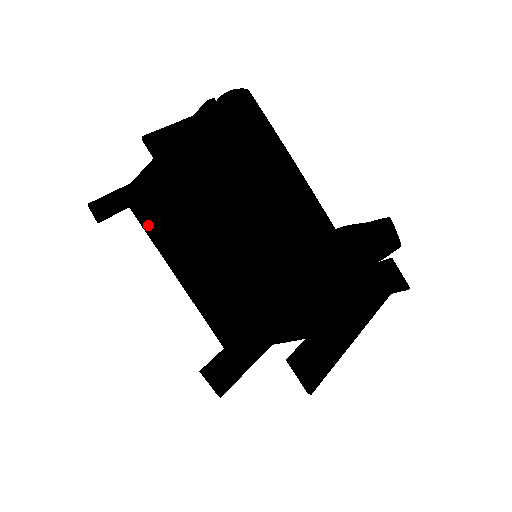
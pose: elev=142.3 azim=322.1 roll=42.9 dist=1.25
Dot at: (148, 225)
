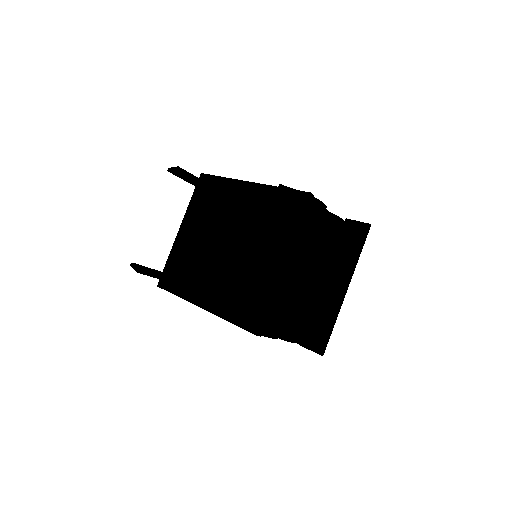
Dot at: (174, 279)
